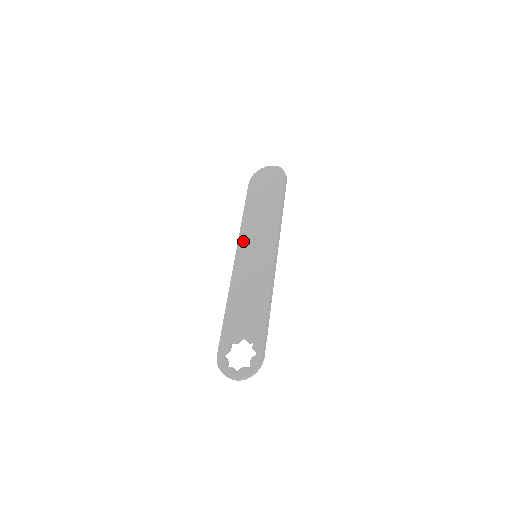
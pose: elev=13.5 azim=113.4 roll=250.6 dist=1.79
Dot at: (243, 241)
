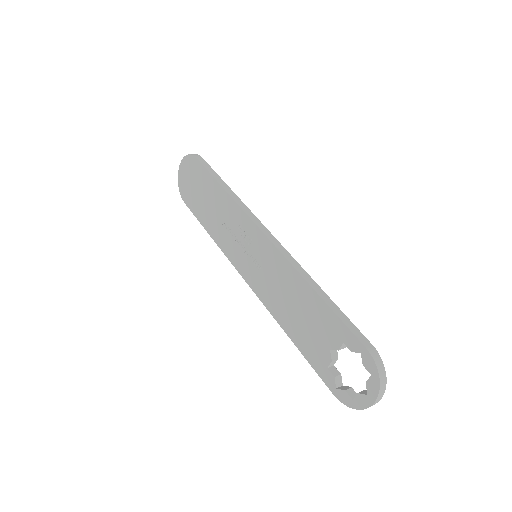
Dot at: (233, 257)
